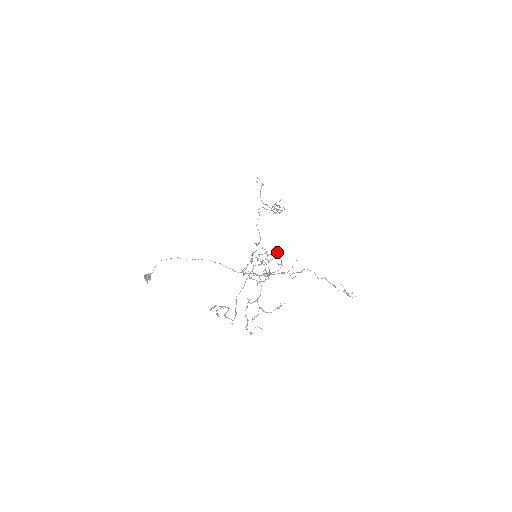
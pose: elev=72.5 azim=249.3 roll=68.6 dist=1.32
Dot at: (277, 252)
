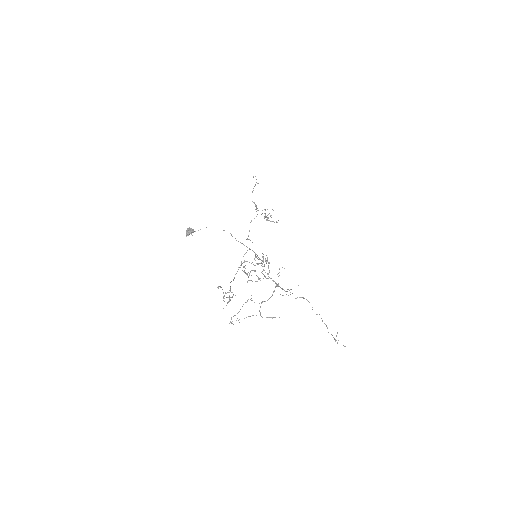
Dot at: occluded
